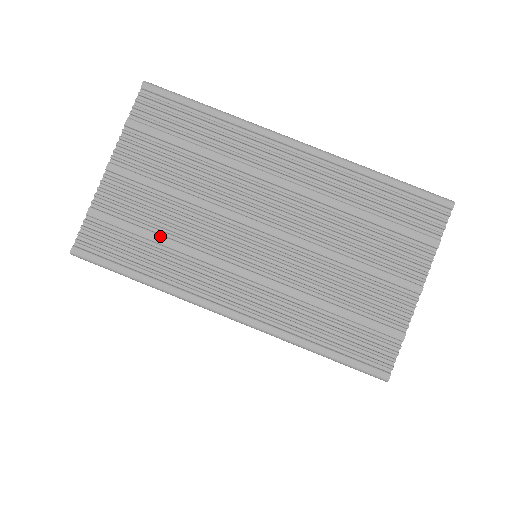
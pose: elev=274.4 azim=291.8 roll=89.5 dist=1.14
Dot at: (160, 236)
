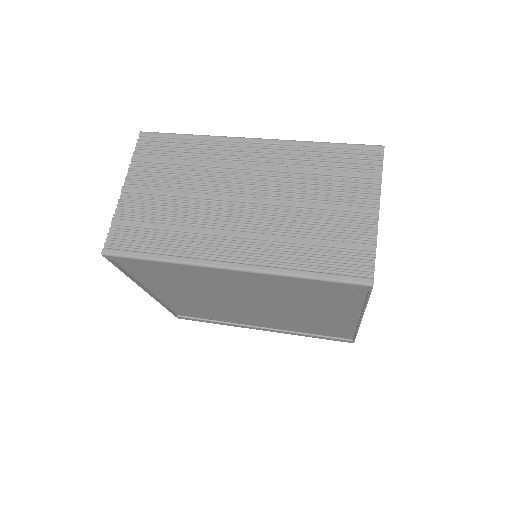
Dot at: (167, 225)
